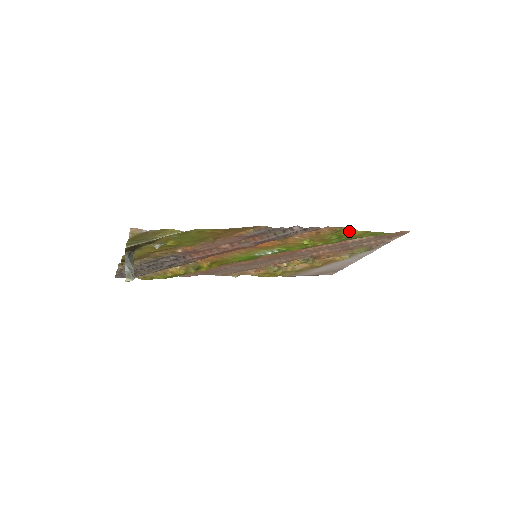
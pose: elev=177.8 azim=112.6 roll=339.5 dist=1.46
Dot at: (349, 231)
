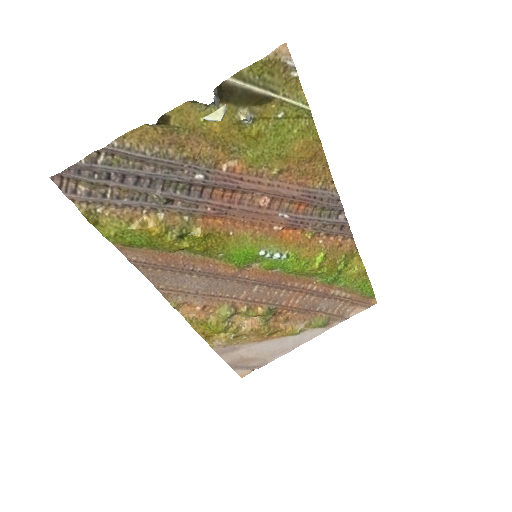
Dot at: (357, 262)
